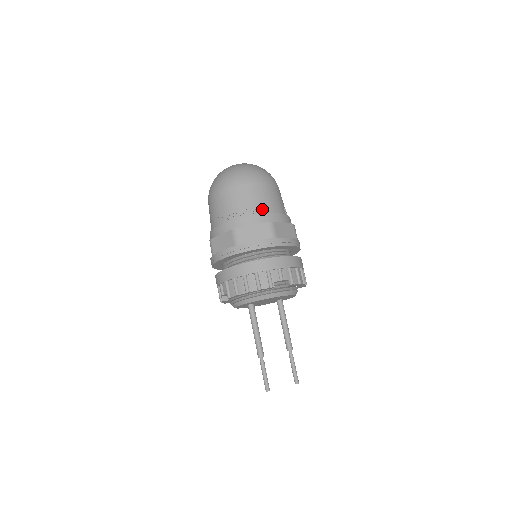
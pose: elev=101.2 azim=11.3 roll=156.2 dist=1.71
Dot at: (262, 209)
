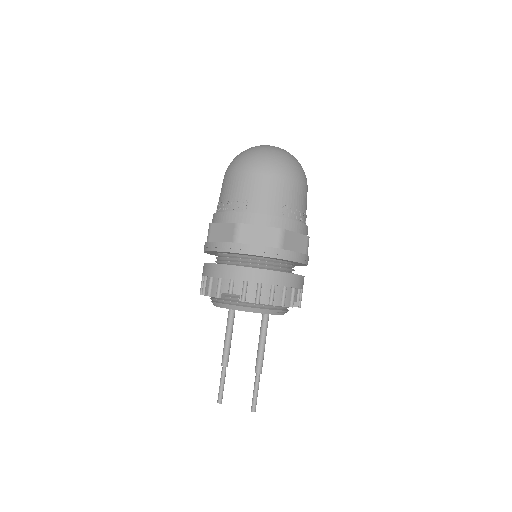
Dot at: (240, 205)
